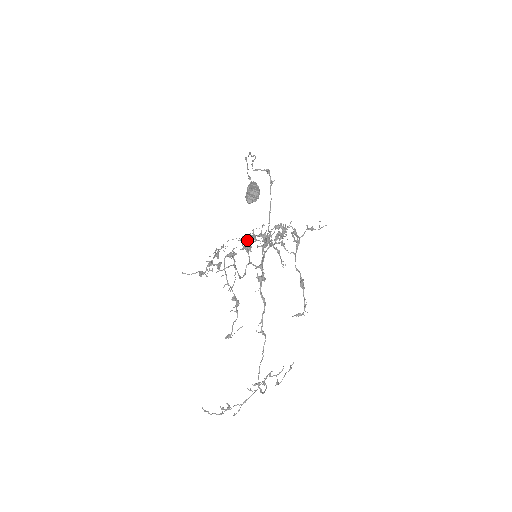
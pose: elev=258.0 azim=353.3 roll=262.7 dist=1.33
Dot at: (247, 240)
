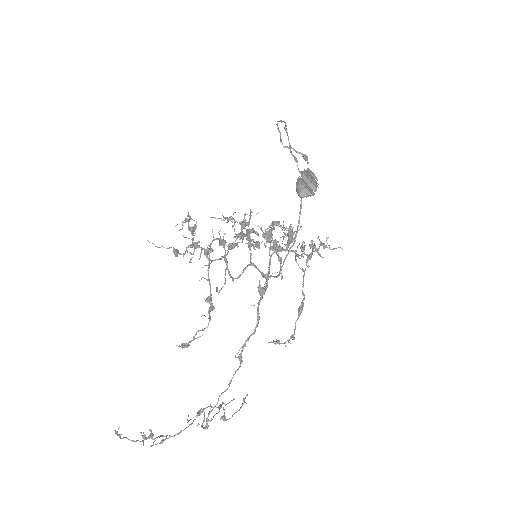
Dot at: (250, 231)
